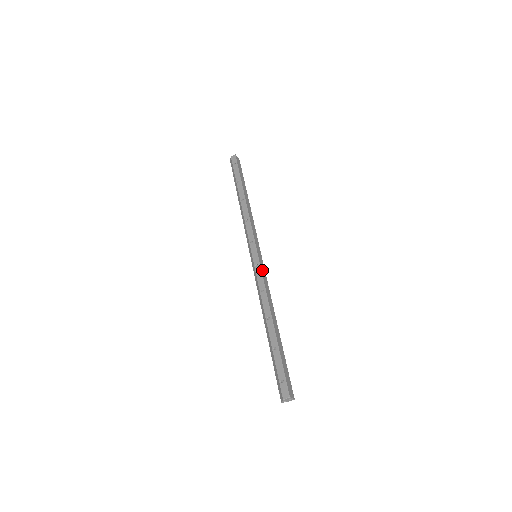
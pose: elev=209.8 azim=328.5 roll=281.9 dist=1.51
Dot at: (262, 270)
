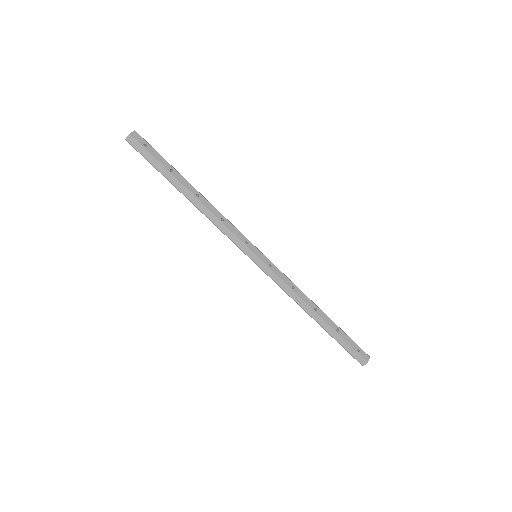
Dot at: (276, 268)
